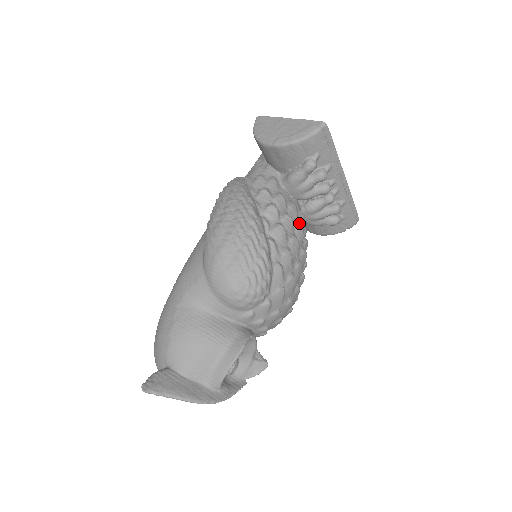
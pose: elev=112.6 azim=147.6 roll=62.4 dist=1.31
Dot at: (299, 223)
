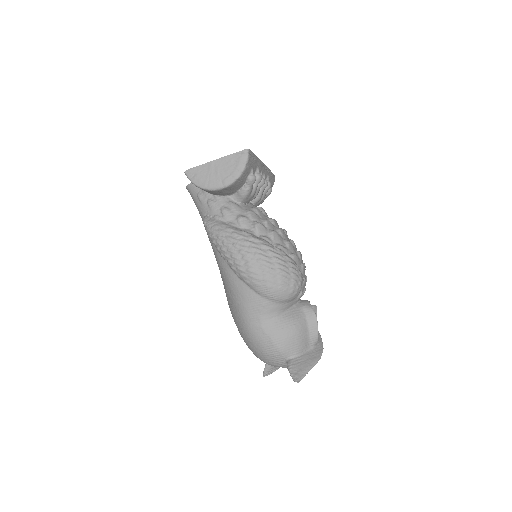
Dot at: (266, 216)
